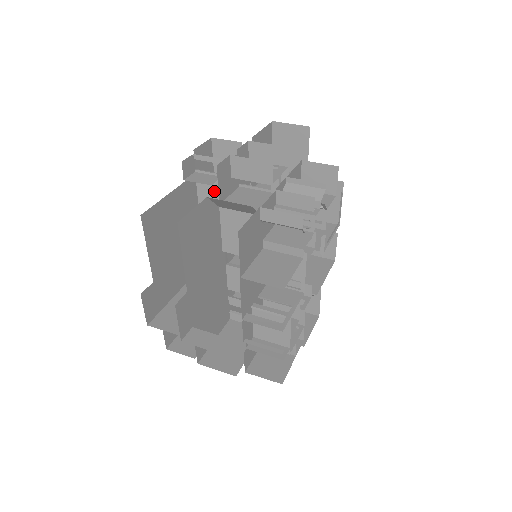
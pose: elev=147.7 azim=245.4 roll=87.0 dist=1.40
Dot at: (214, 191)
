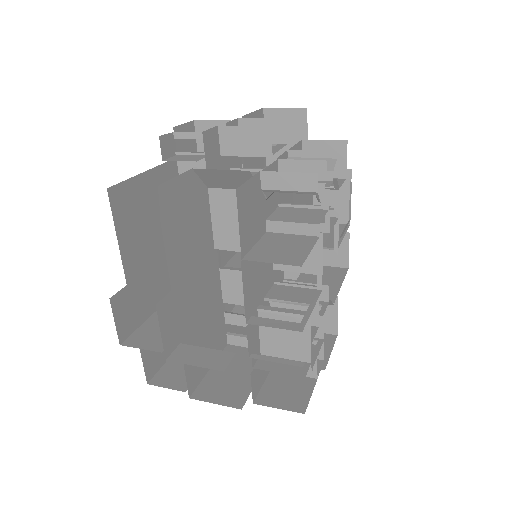
Dot at: occluded
